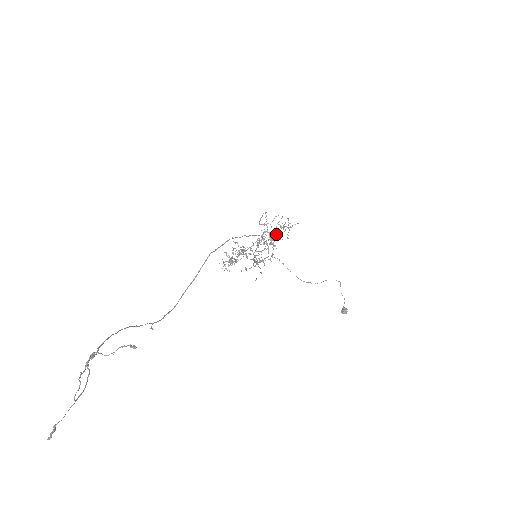
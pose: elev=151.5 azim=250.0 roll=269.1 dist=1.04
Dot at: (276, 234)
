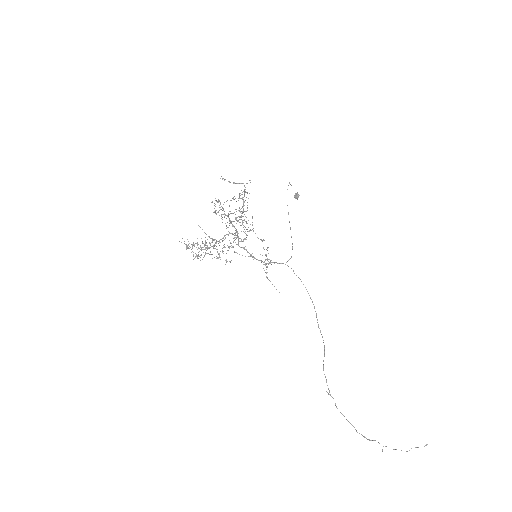
Dot at: (242, 213)
